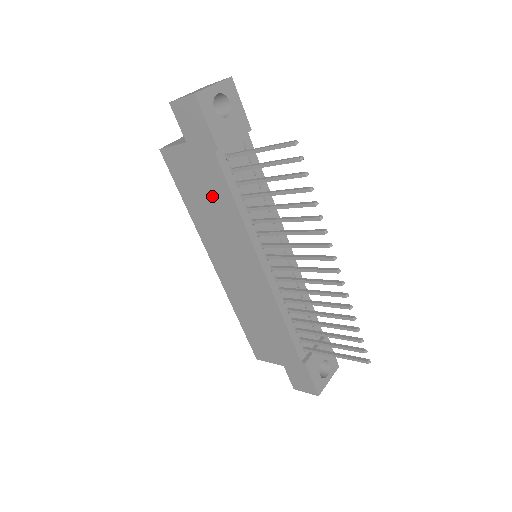
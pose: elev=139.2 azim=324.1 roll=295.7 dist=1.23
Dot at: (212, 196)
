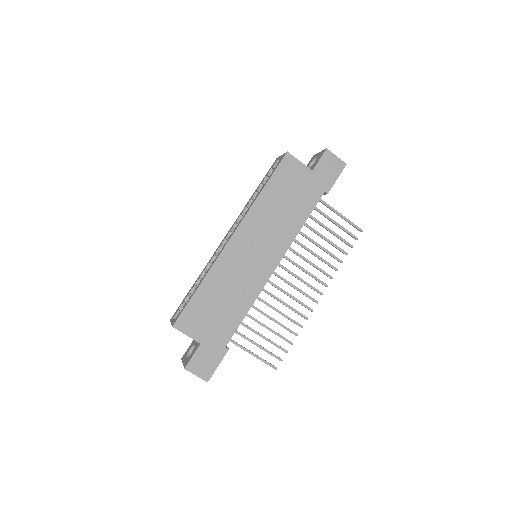
Dot at: (293, 205)
